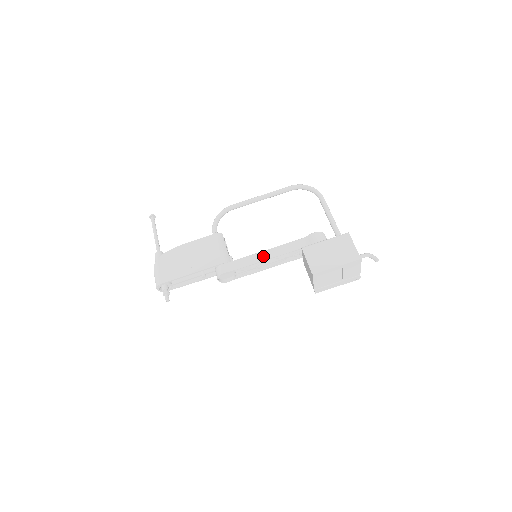
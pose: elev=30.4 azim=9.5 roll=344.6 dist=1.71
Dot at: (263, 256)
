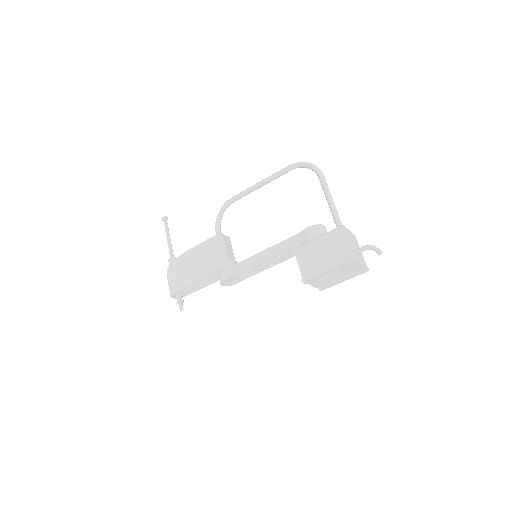
Dot at: (259, 259)
